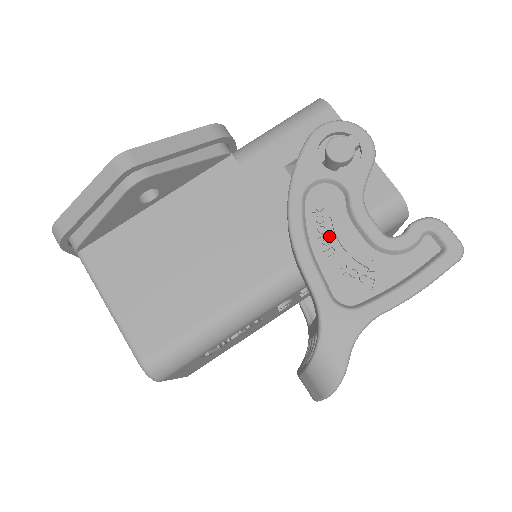
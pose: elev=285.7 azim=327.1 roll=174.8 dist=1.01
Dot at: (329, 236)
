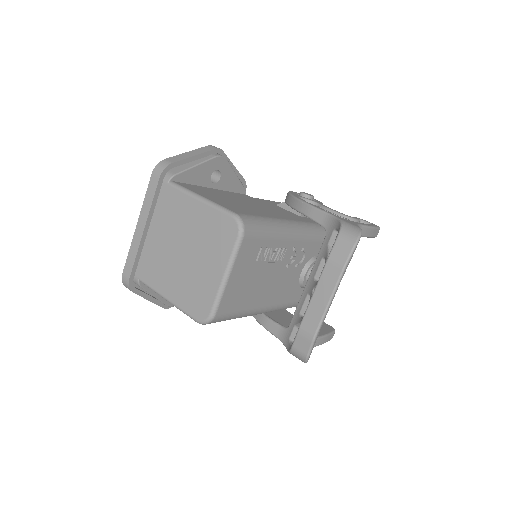
Dot at: occluded
